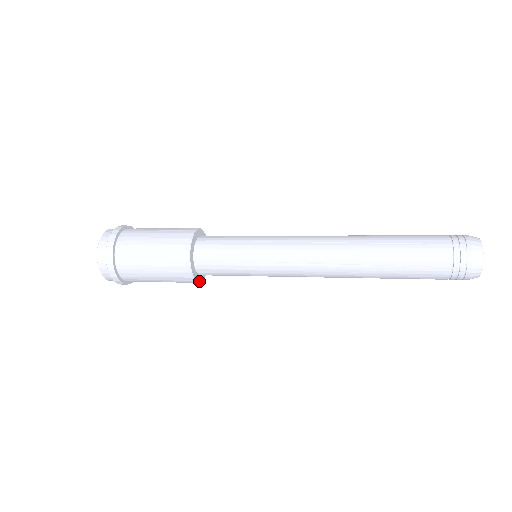
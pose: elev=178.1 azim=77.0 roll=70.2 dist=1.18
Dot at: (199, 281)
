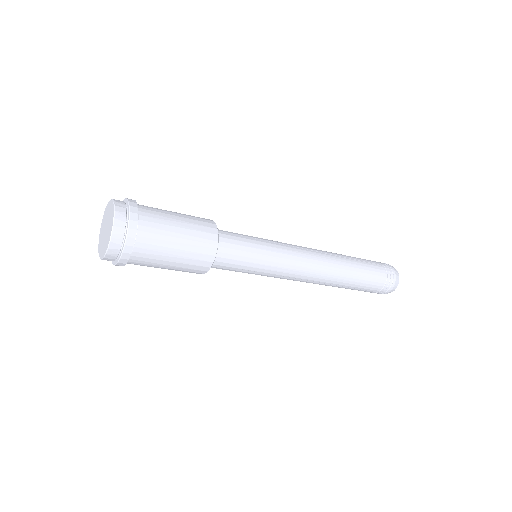
Dot at: (216, 252)
